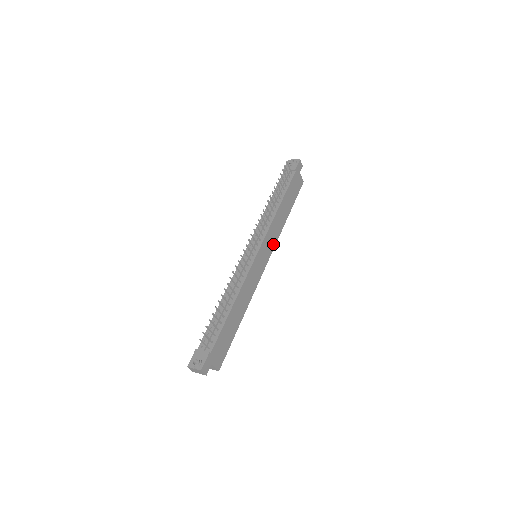
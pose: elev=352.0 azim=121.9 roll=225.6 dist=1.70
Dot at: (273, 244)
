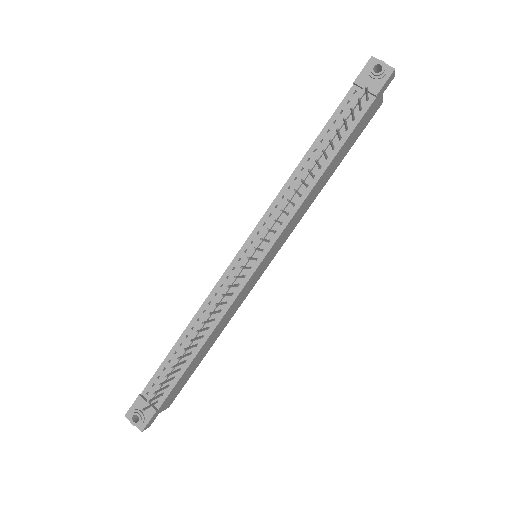
Dot at: (290, 232)
